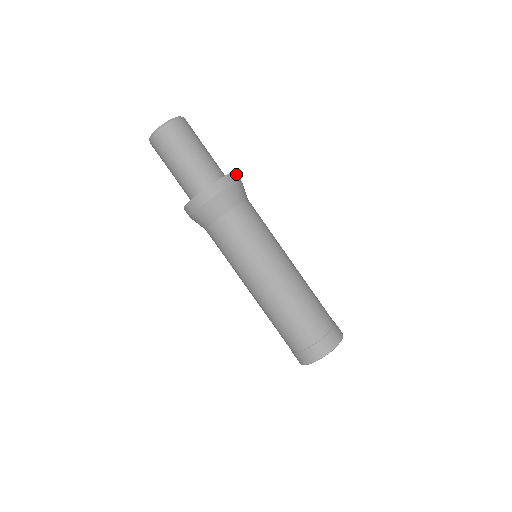
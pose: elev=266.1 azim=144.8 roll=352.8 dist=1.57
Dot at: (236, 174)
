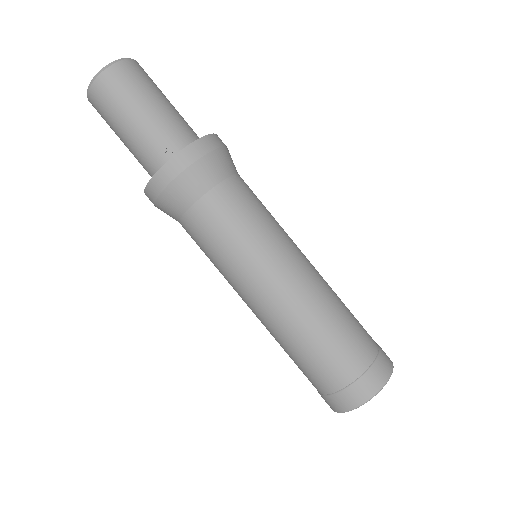
Dot at: (215, 137)
